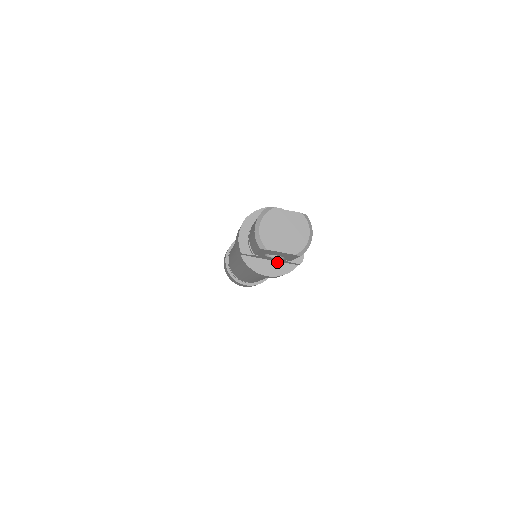
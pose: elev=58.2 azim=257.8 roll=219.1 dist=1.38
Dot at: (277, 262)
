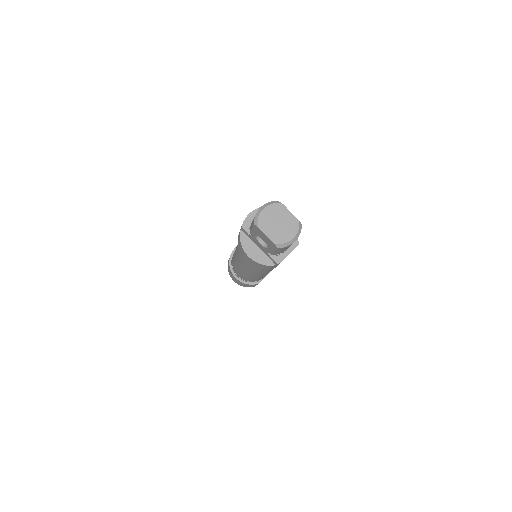
Dot at: (262, 252)
